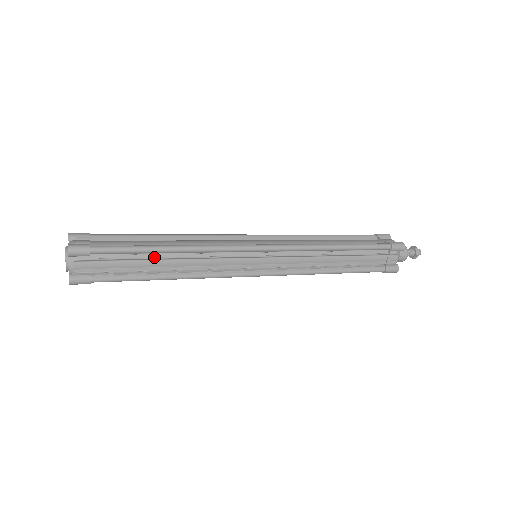
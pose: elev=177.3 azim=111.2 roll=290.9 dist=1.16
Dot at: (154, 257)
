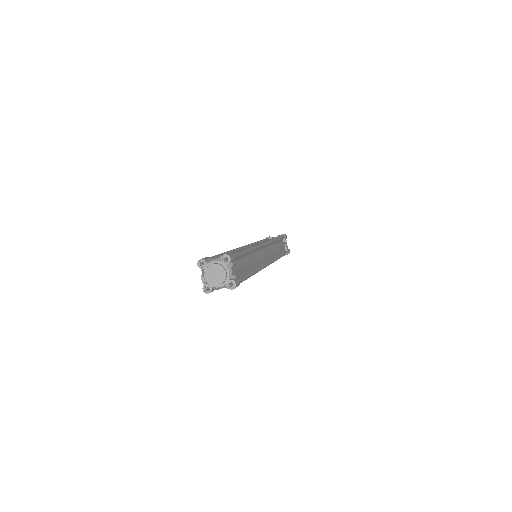
Dot at: occluded
